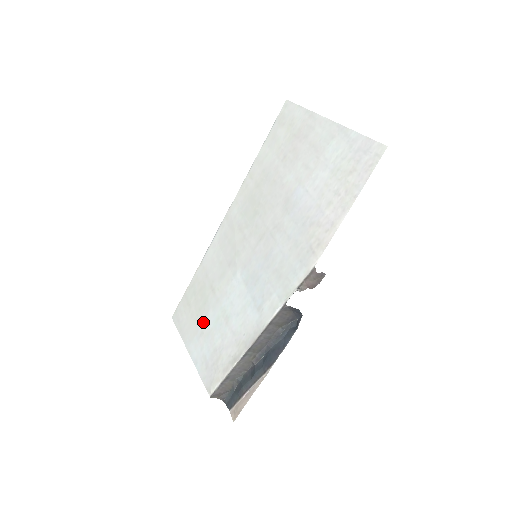
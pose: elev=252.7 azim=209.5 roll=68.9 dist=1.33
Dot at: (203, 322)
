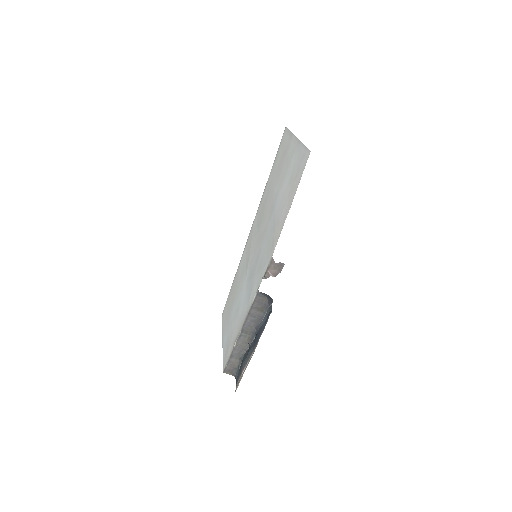
Dot at: (230, 314)
